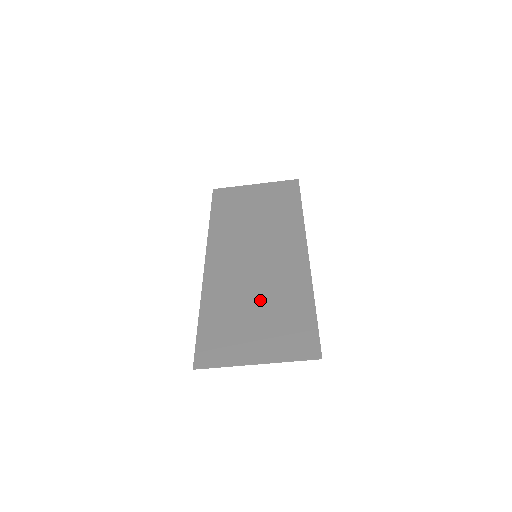
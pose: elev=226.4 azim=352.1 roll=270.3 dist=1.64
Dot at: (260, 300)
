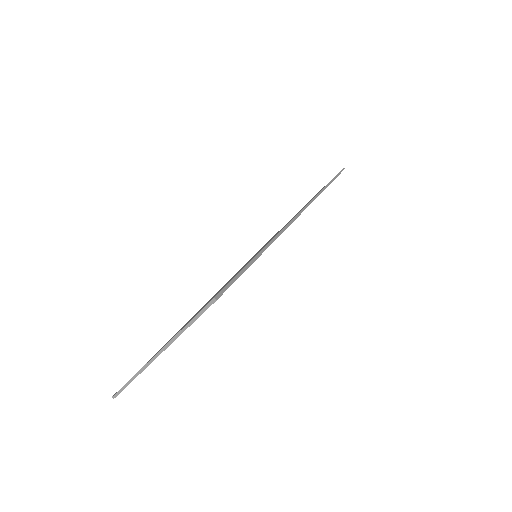
Dot at: occluded
